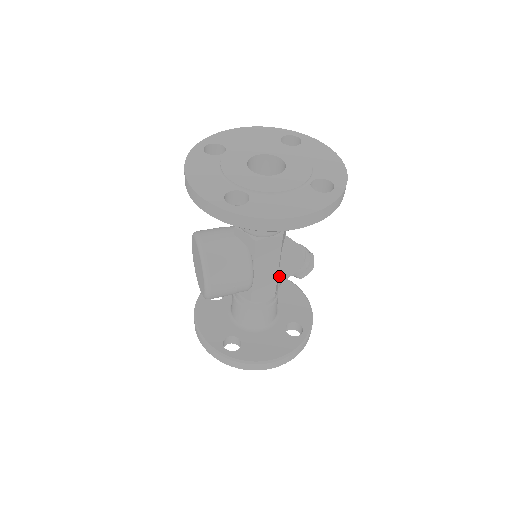
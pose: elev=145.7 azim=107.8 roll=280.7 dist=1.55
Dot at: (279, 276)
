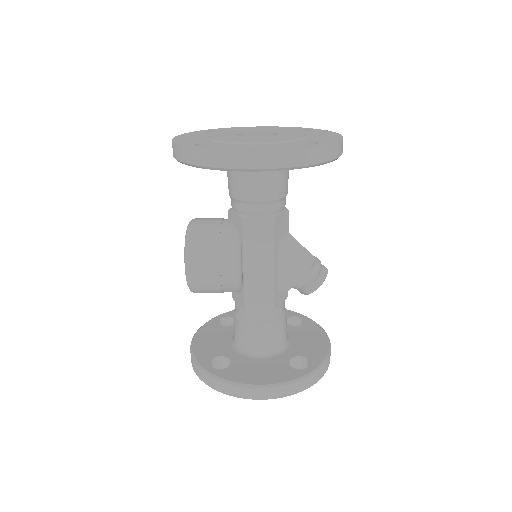
Dot at: (280, 282)
